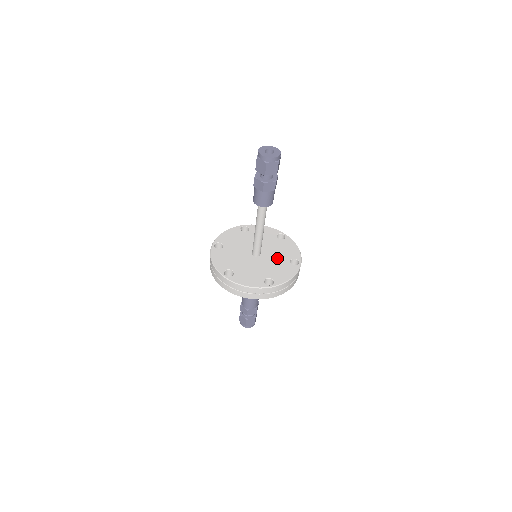
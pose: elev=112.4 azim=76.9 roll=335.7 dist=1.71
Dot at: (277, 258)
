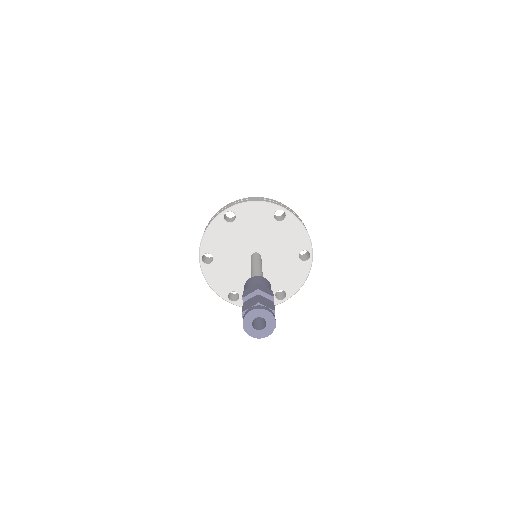
Dot at: (282, 257)
